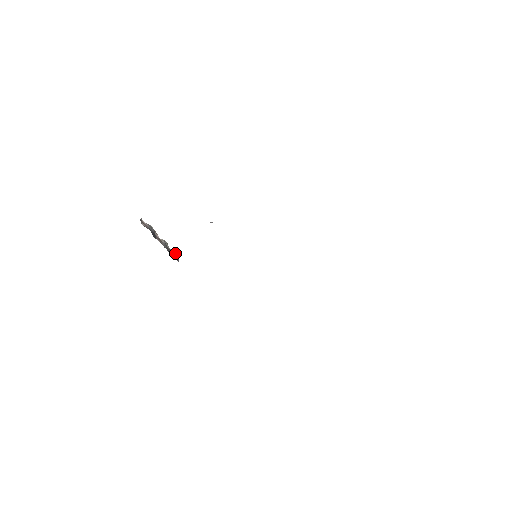
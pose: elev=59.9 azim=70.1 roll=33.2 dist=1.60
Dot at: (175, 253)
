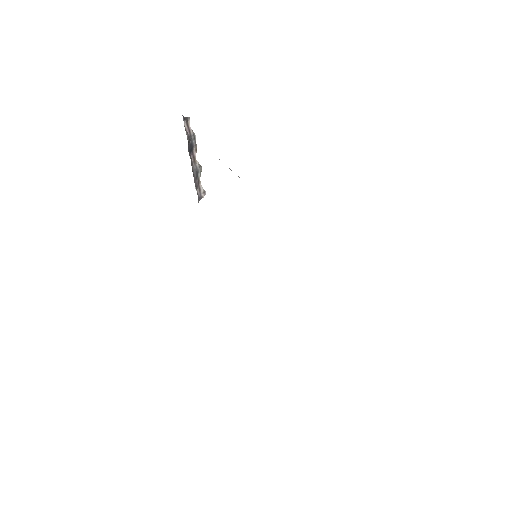
Dot at: (203, 190)
